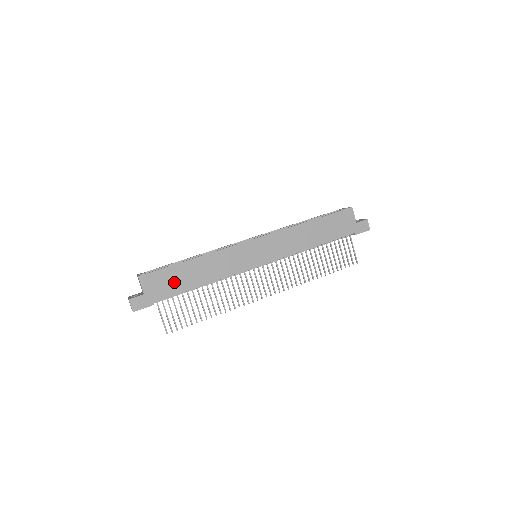
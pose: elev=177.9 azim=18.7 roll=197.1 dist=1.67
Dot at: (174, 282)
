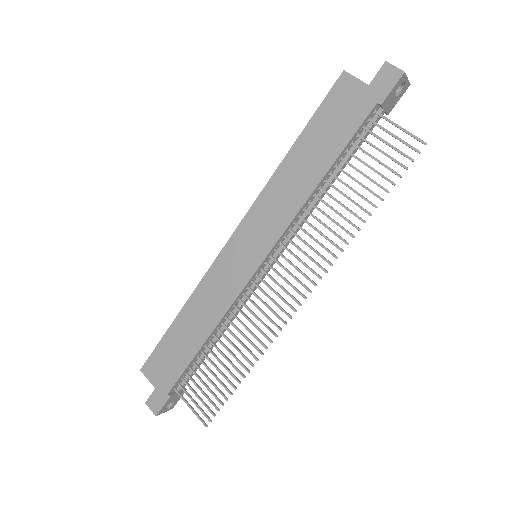
Dot at: (175, 356)
